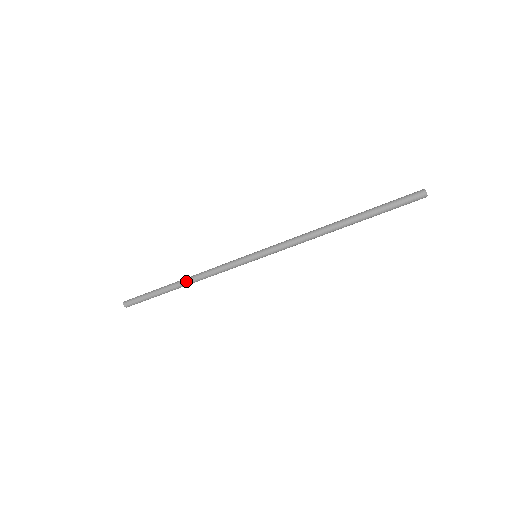
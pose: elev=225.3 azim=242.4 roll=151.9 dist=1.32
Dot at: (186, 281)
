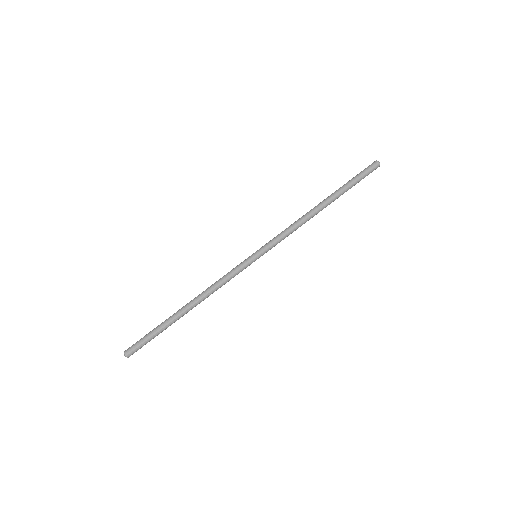
Dot at: (191, 301)
